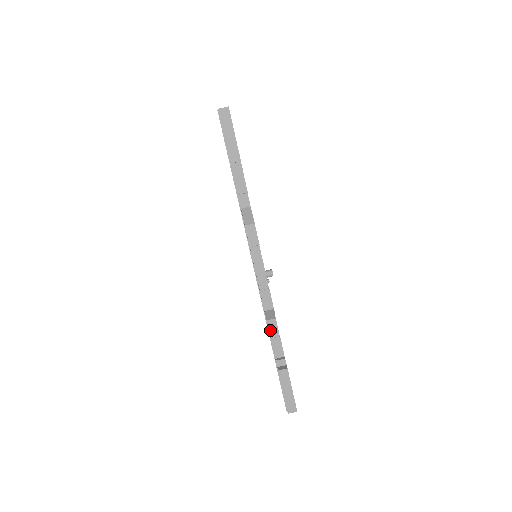
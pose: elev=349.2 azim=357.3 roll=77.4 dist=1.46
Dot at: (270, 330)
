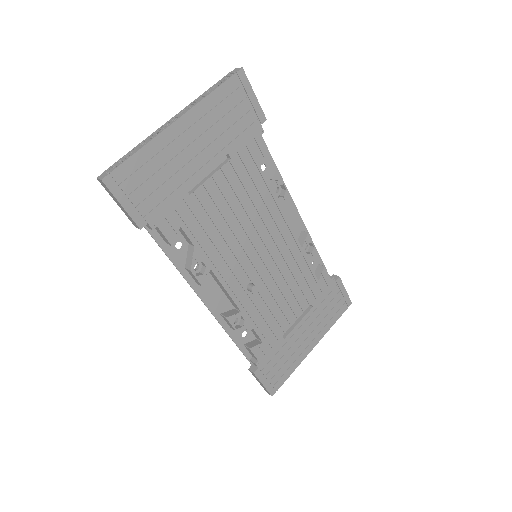
Dot at: (253, 332)
